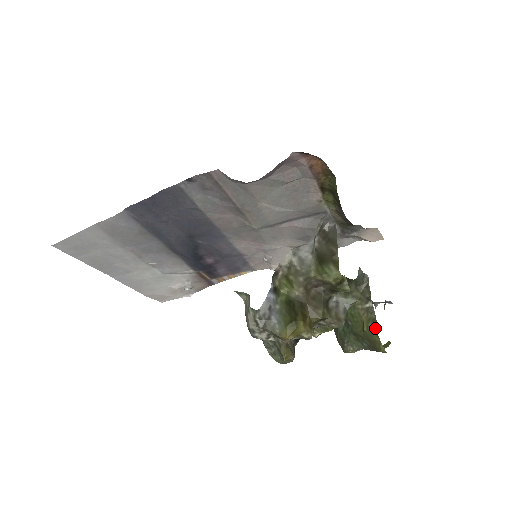
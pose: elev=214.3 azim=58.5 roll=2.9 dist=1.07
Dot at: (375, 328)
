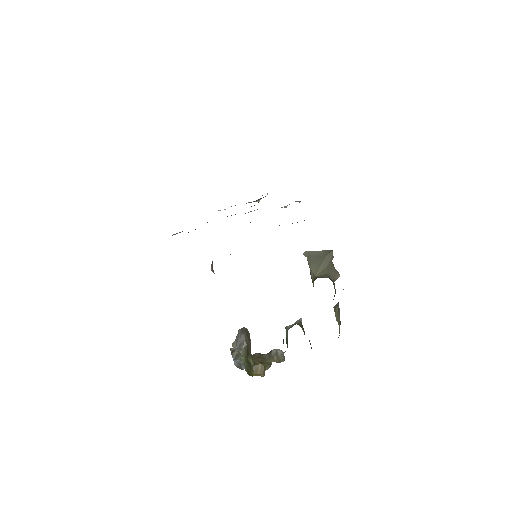
Dot at: occluded
